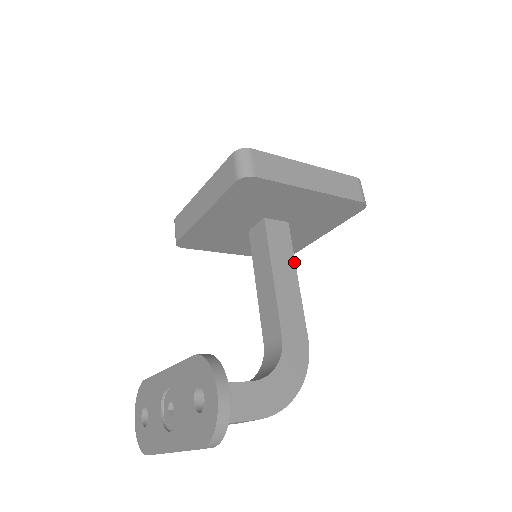
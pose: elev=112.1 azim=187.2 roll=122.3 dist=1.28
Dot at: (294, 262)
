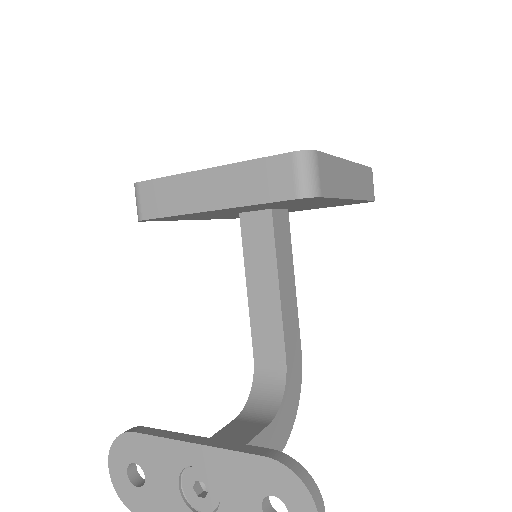
Dot at: (292, 262)
